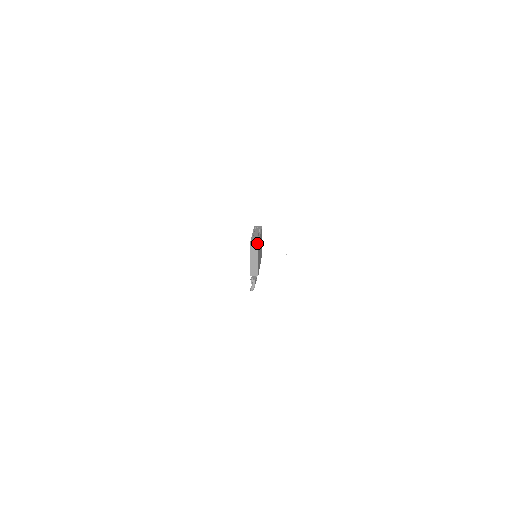
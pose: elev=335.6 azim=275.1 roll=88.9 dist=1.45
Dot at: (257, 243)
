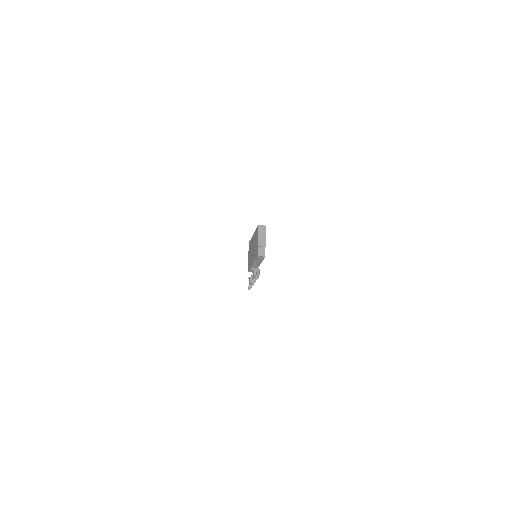
Dot at: (264, 226)
